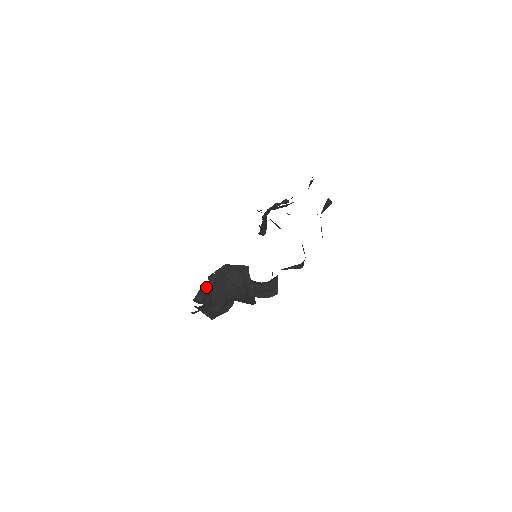
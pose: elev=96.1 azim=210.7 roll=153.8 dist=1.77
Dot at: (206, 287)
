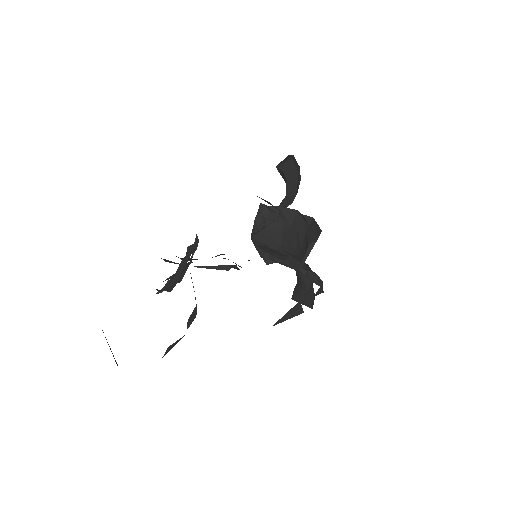
Dot at: occluded
